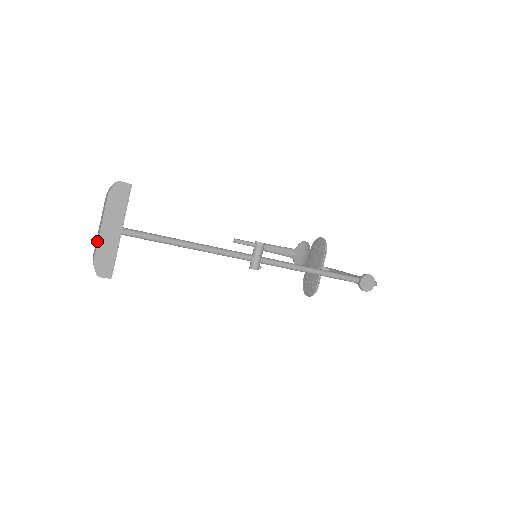
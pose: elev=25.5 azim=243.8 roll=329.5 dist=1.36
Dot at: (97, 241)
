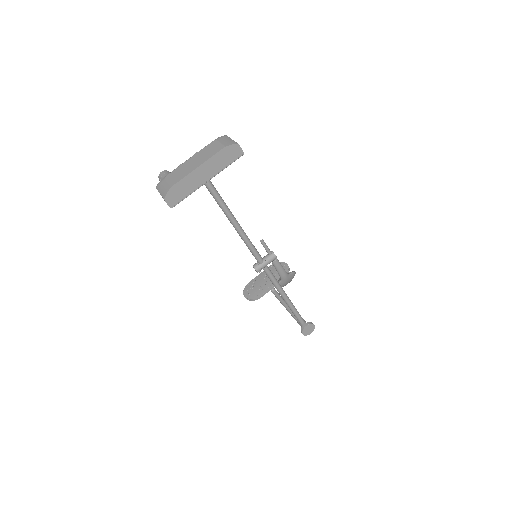
Dot at: (186, 174)
